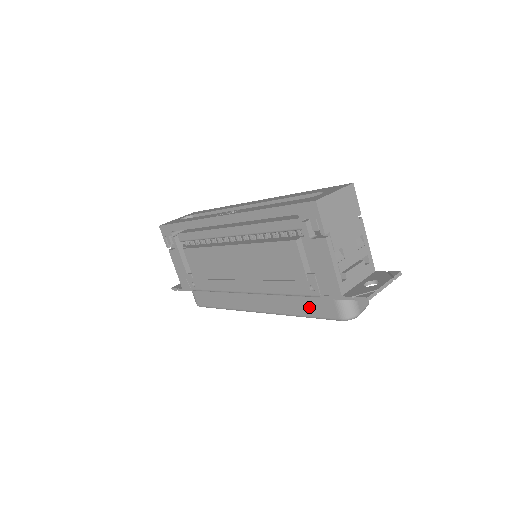
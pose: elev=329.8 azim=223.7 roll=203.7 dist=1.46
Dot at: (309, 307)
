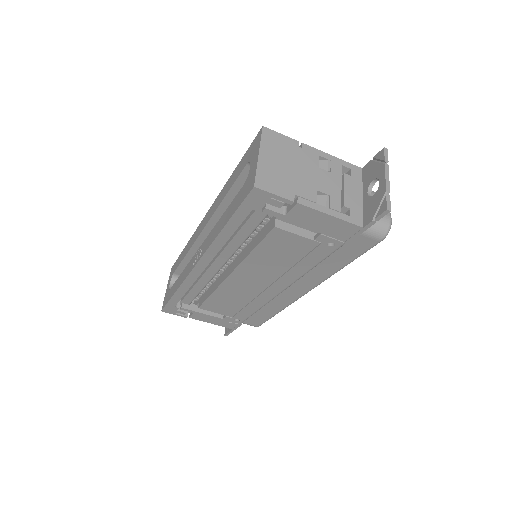
Dot at: (344, 256)
